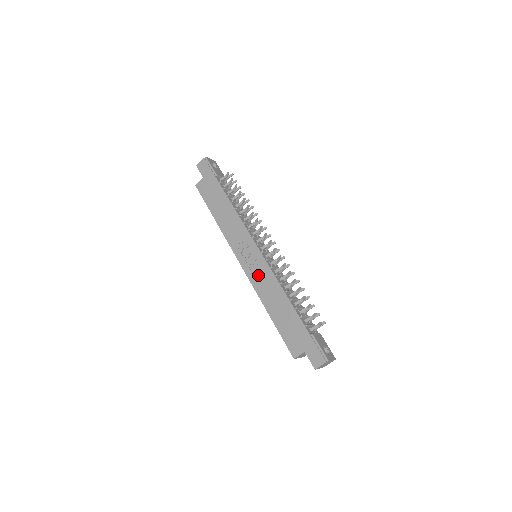
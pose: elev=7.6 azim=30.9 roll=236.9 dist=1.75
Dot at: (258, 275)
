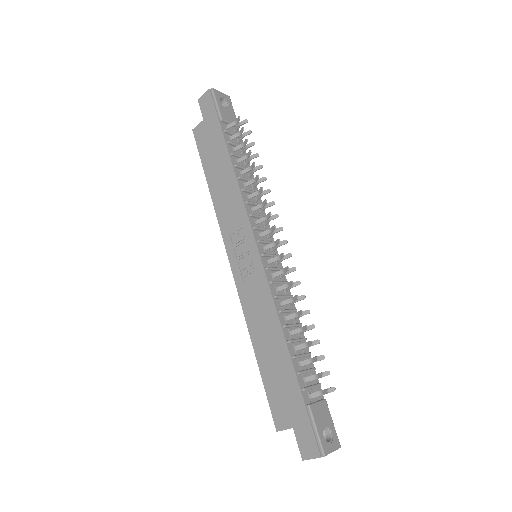
Dot at: (250, 289)
